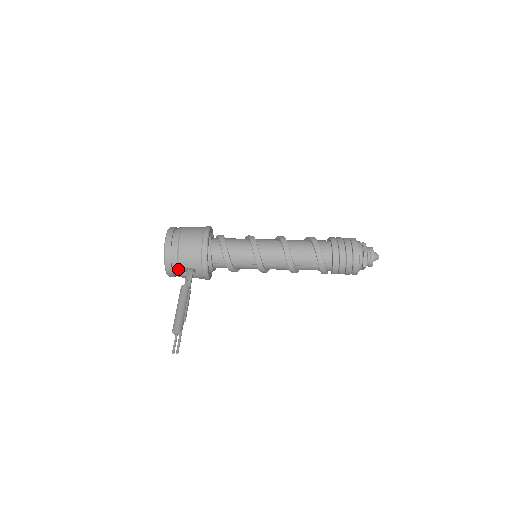
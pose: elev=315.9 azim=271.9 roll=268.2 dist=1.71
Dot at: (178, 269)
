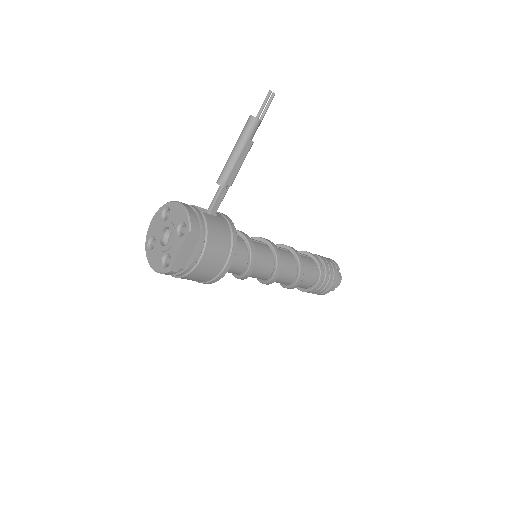
Dot at: (195, 208)
